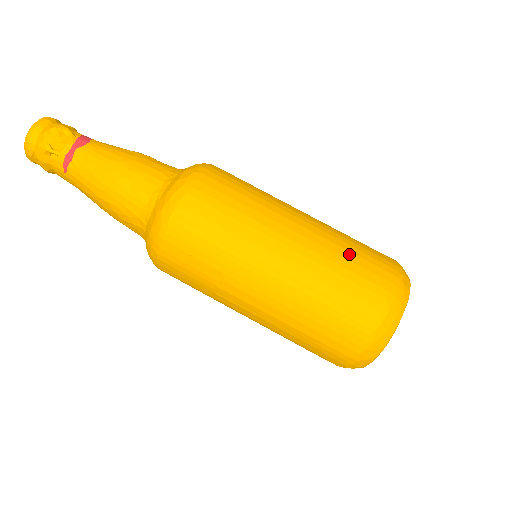
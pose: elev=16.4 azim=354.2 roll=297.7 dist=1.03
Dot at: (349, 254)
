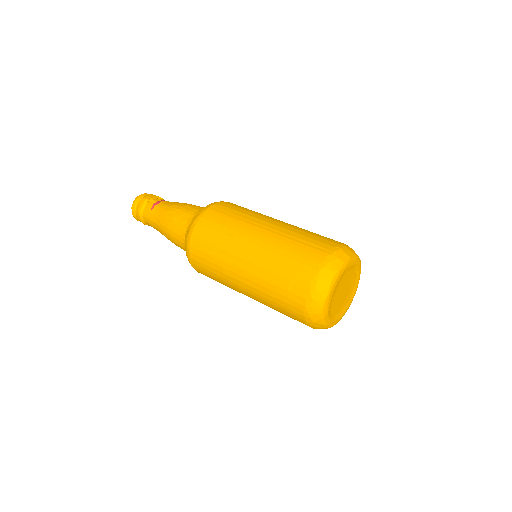
Dot at: occluded
